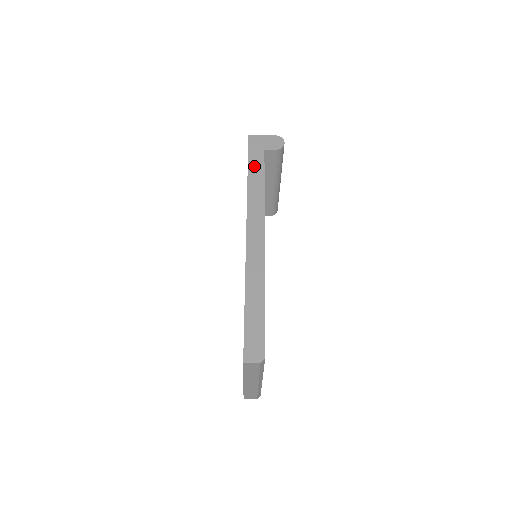
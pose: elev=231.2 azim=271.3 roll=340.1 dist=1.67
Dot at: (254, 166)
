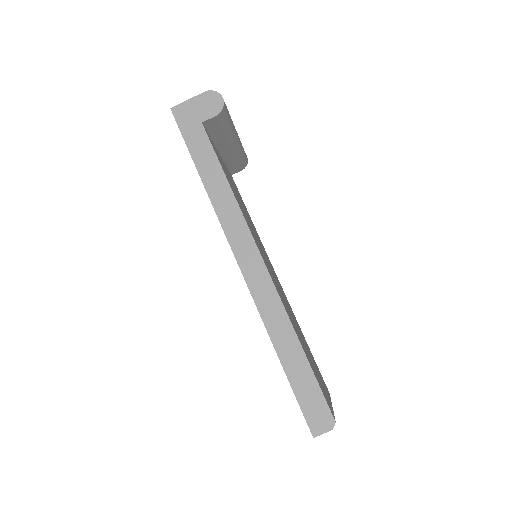
Dot at: (201, 157)
